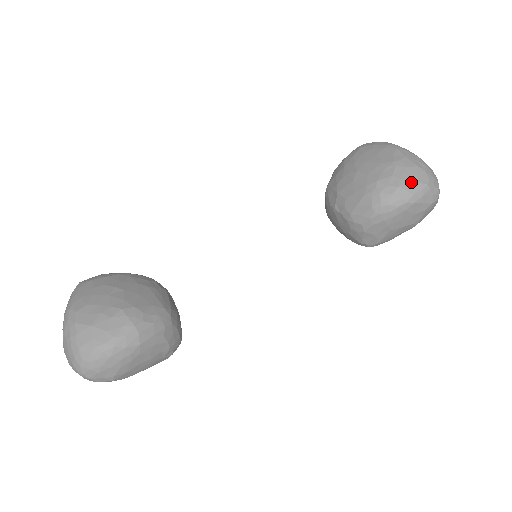
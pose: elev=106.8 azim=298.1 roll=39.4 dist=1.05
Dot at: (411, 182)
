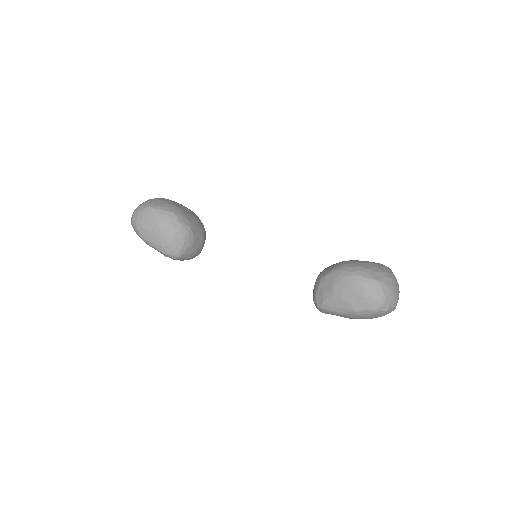
Dot at: (367, 271)
